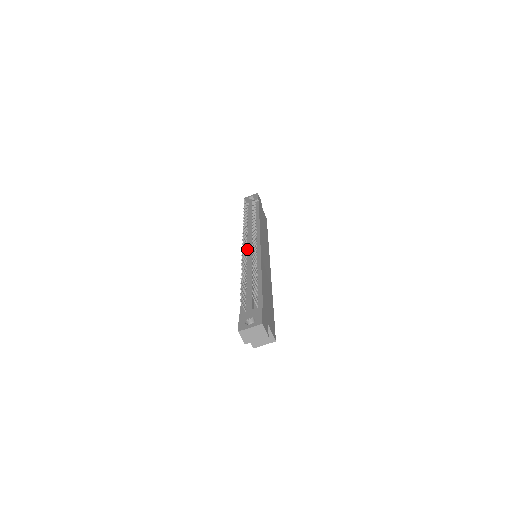
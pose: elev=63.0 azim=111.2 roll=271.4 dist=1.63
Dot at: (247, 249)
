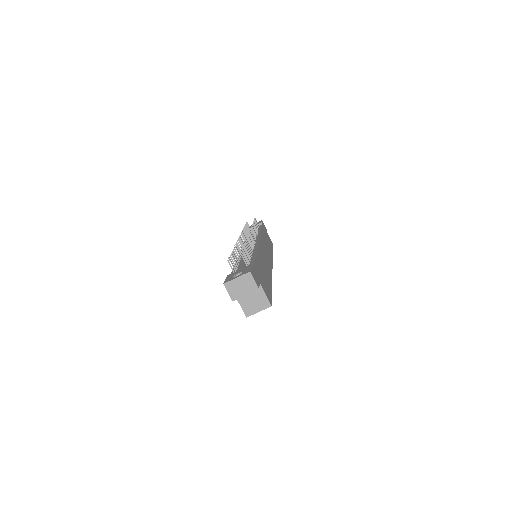
Dot at: occluded
